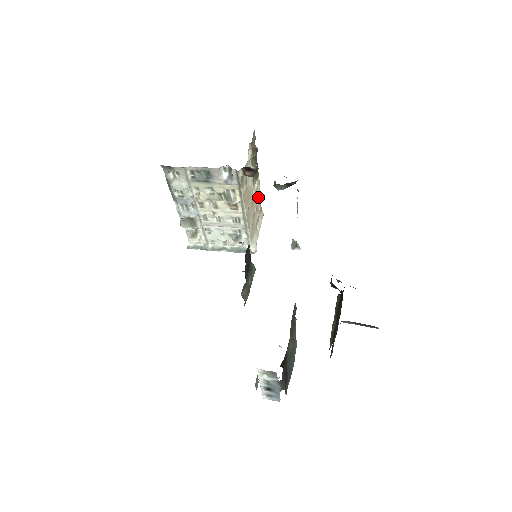
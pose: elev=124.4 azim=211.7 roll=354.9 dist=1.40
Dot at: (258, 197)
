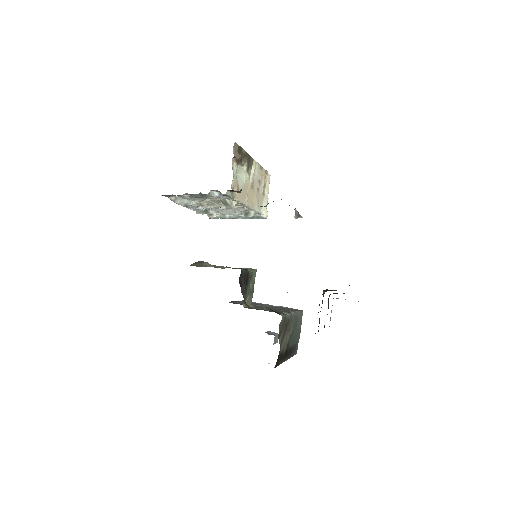
Dot at: (259, 172)
